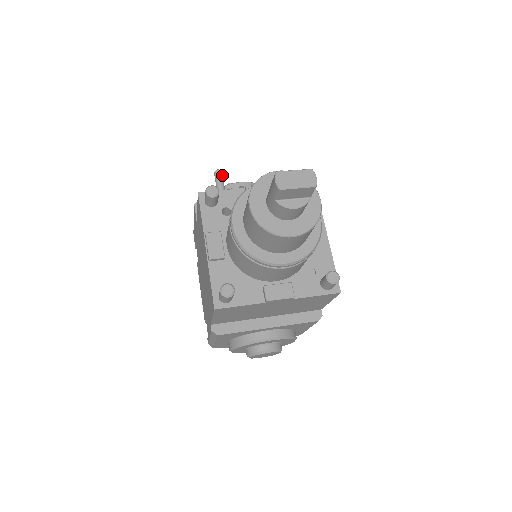
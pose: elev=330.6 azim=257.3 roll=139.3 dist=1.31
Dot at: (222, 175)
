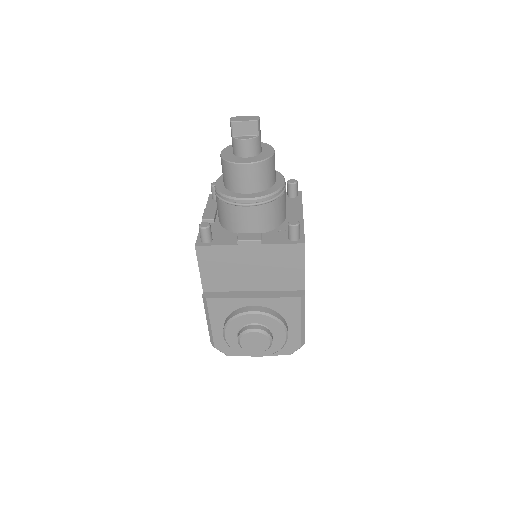
Dot at: occluded
